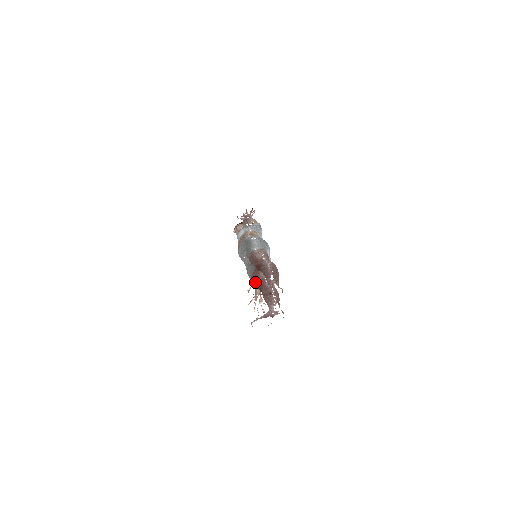
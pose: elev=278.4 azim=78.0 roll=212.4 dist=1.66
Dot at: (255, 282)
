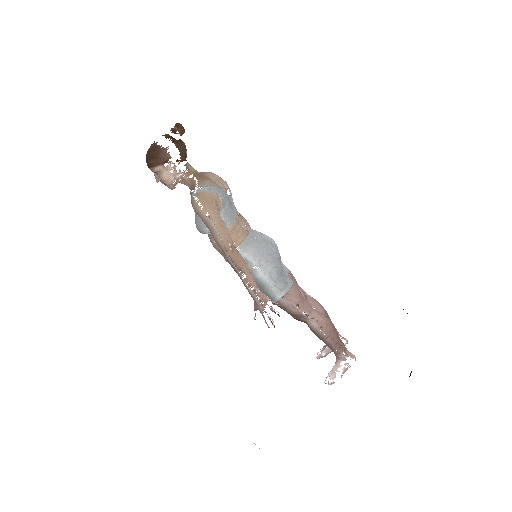
Dot at: occluded
